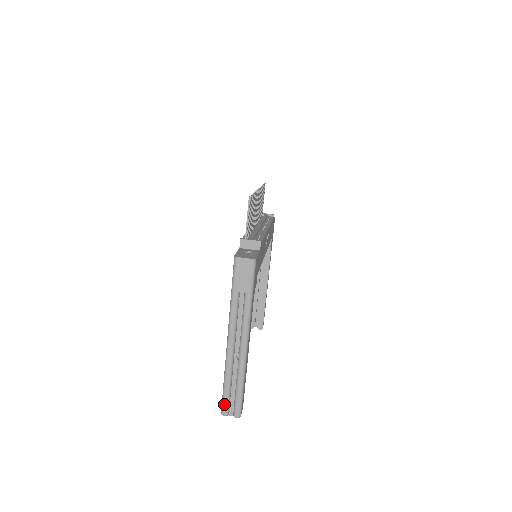
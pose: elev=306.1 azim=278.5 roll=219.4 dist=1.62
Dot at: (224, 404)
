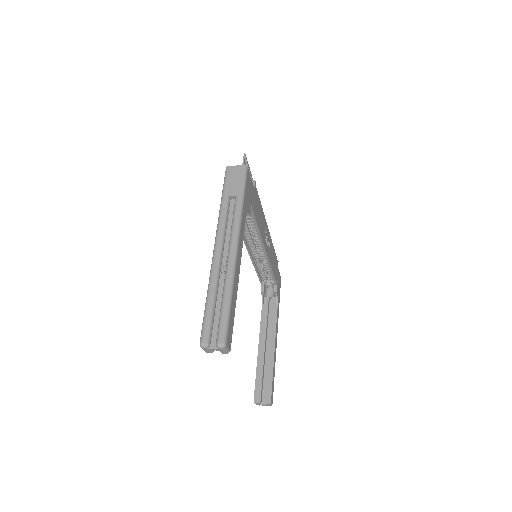
Dot at: (204, 327)
